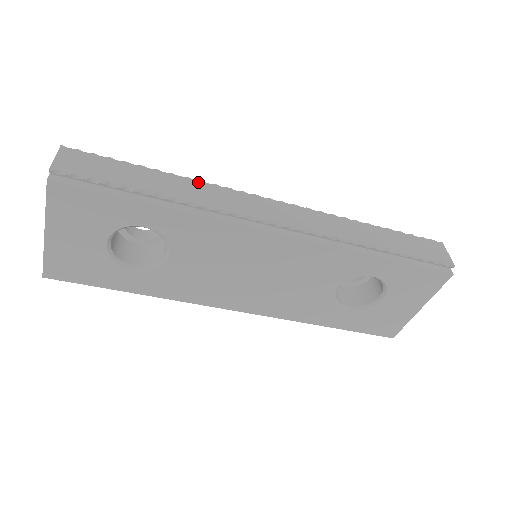
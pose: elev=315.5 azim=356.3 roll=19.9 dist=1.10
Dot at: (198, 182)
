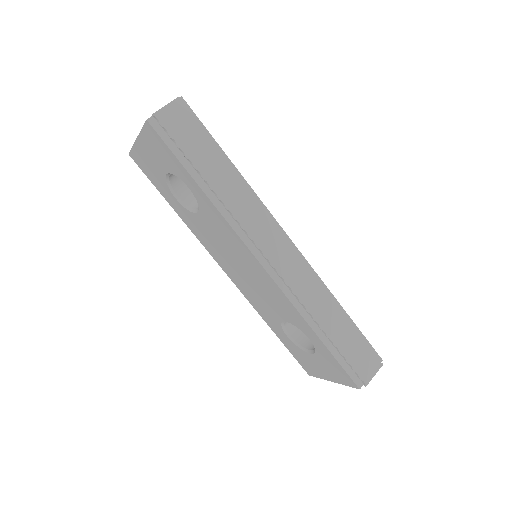
Dot at: (245, 188)
